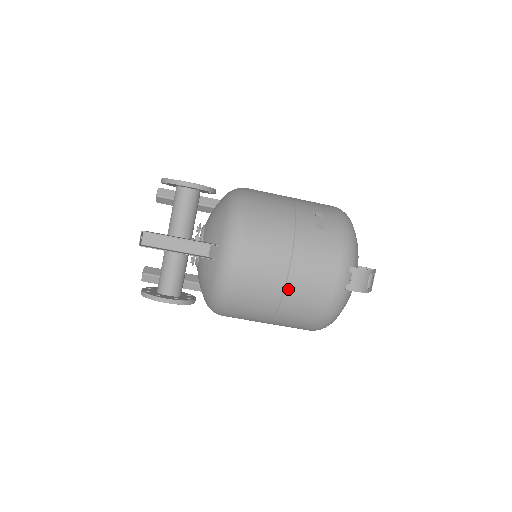
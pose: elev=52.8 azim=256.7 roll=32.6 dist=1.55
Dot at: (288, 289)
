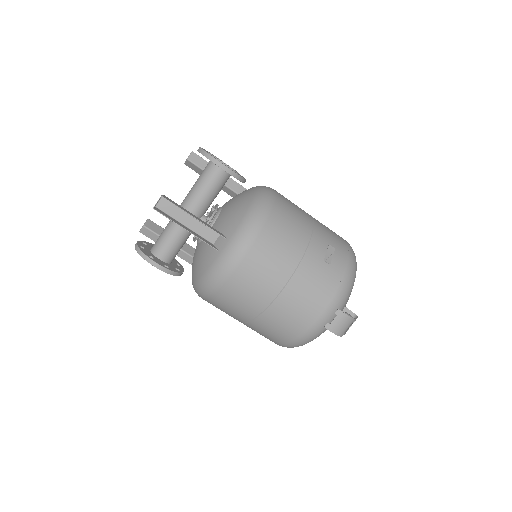
Dot at: (273, 306)
